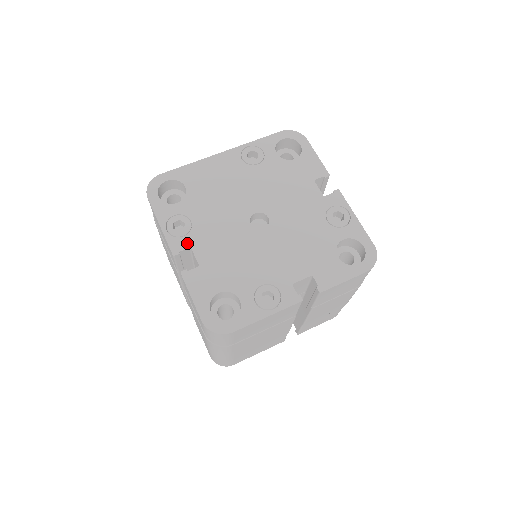
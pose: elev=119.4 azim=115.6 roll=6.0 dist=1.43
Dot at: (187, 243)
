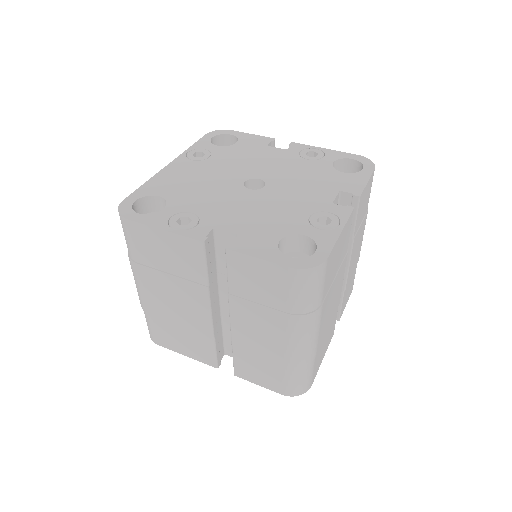
Dot at: (206, 227)
